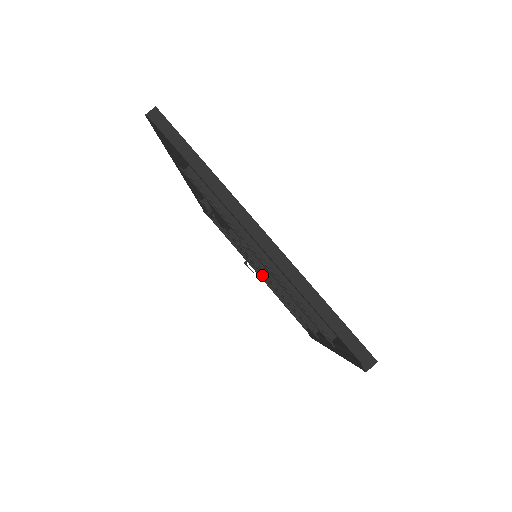
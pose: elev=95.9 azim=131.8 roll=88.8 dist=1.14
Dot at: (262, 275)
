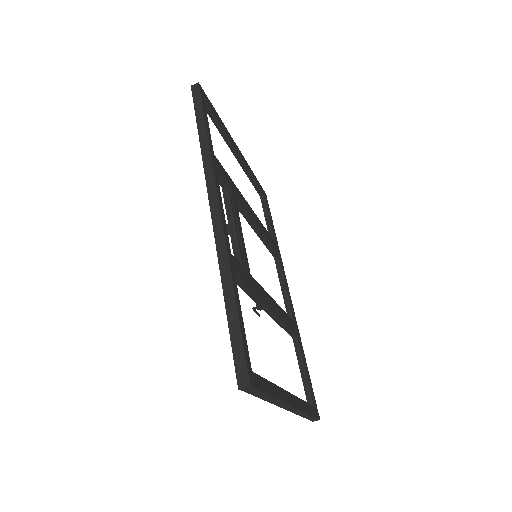
Dot at: (237, 157)
